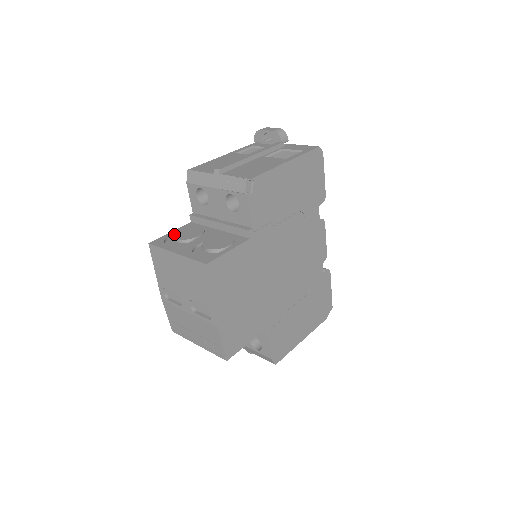
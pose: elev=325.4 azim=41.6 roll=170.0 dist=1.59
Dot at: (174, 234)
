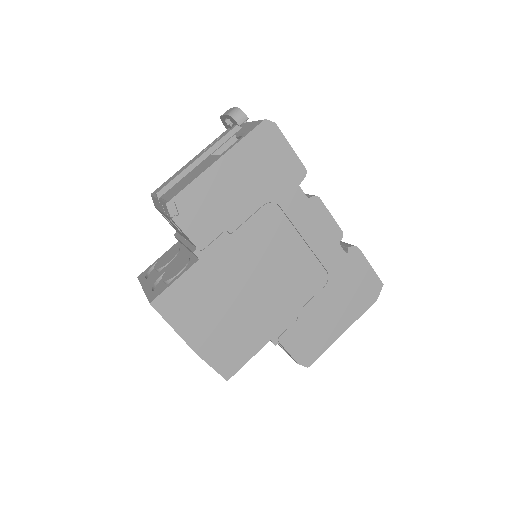
Dot at: (157, 262)
